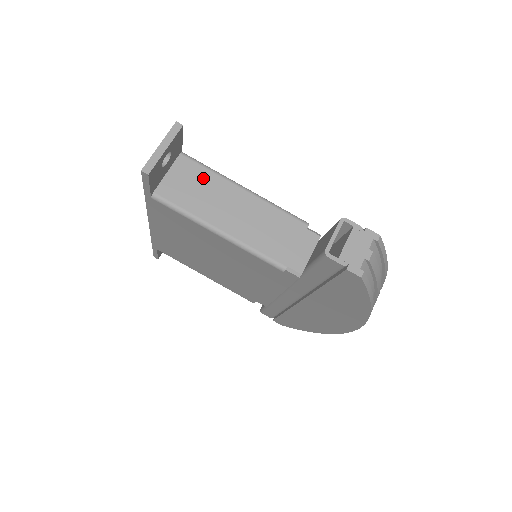
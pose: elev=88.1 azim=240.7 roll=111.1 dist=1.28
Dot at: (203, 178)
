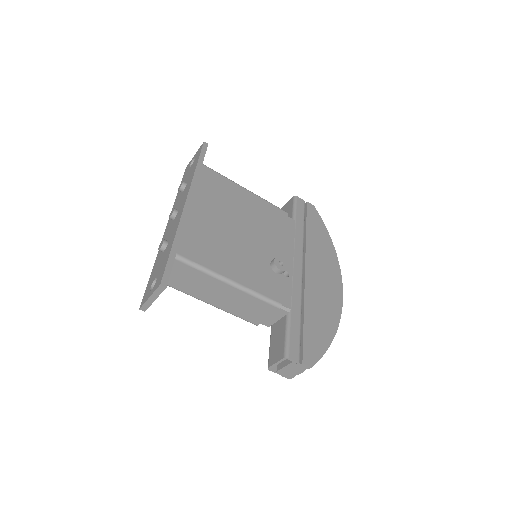
Dot at: (195, 275)
